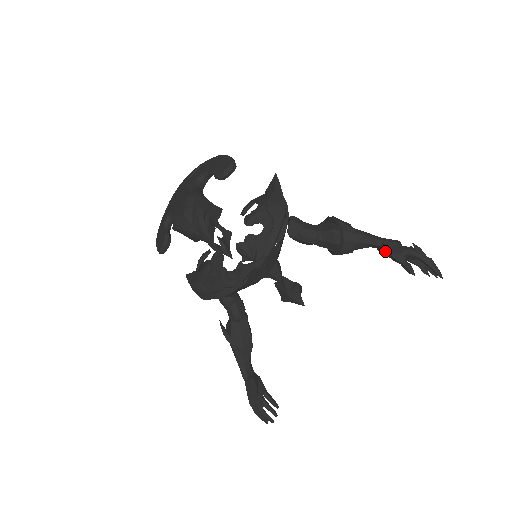
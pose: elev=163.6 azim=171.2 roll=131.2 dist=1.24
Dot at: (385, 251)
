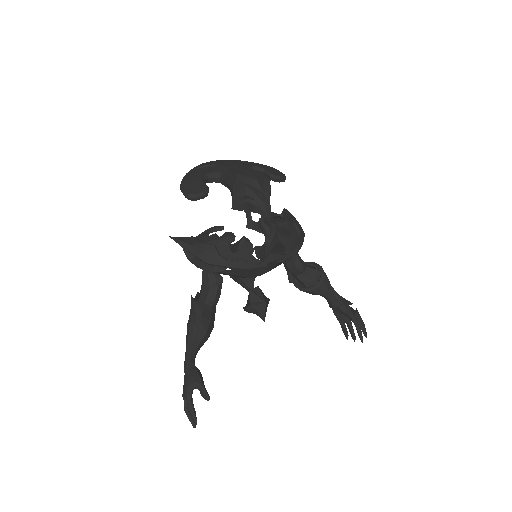
Dot at: (343, 303)
